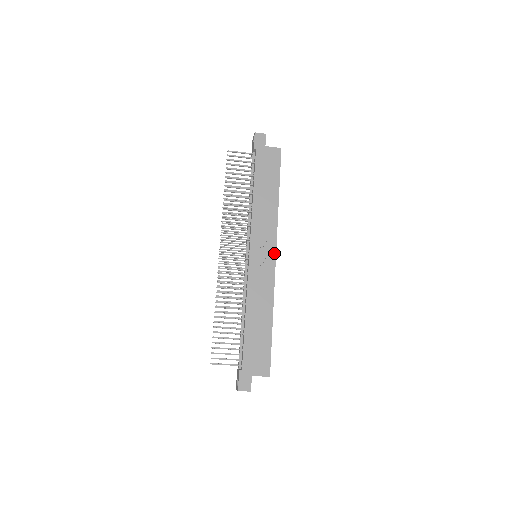
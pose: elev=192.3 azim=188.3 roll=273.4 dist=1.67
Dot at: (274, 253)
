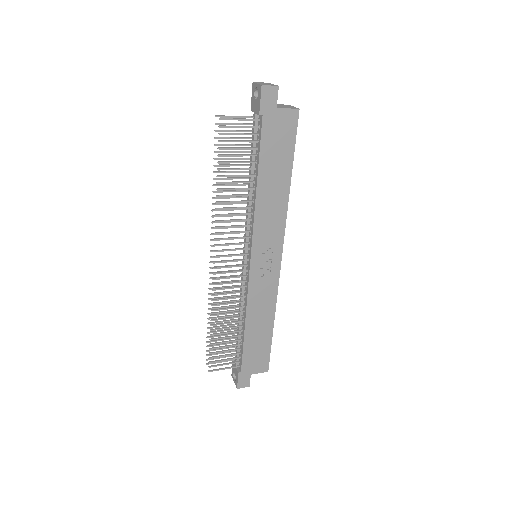
Dot at: (280, 256)
